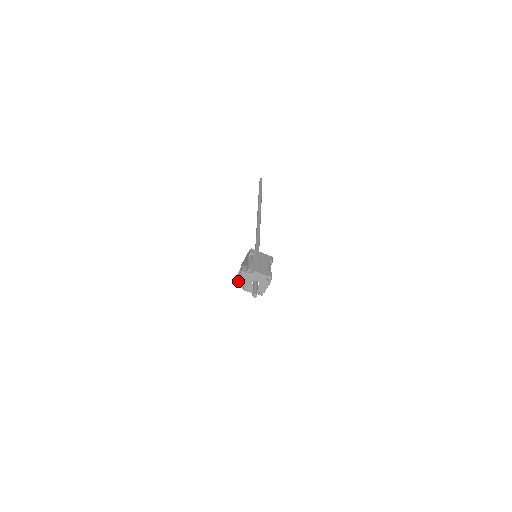
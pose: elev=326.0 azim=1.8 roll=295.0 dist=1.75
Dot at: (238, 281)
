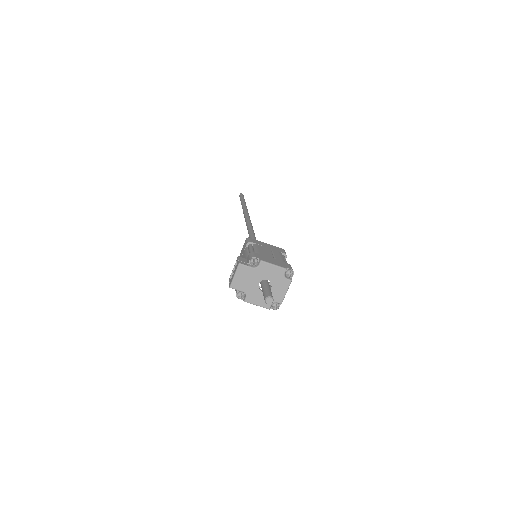
Dot at: (234, 284)
